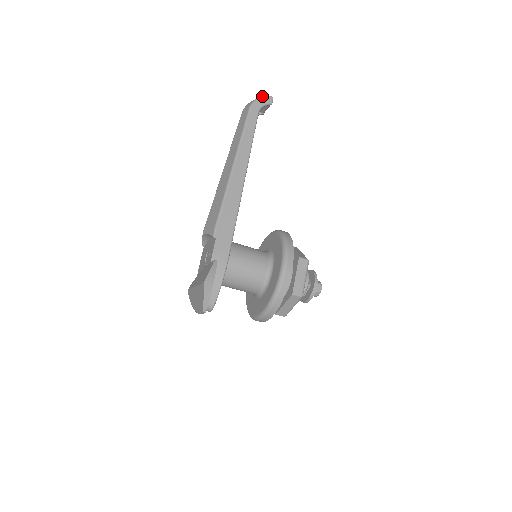
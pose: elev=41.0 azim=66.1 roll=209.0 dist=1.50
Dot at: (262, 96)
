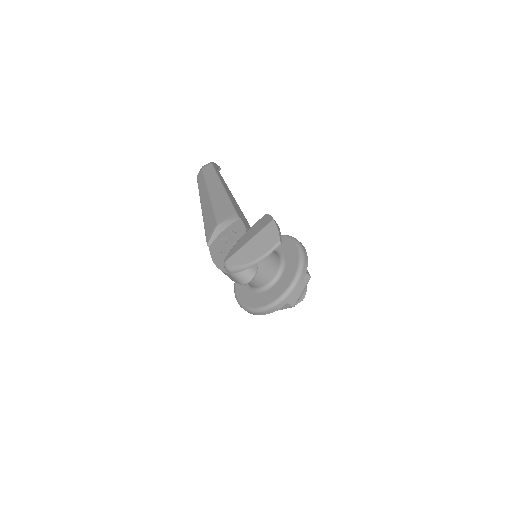
Dot at: occluded
